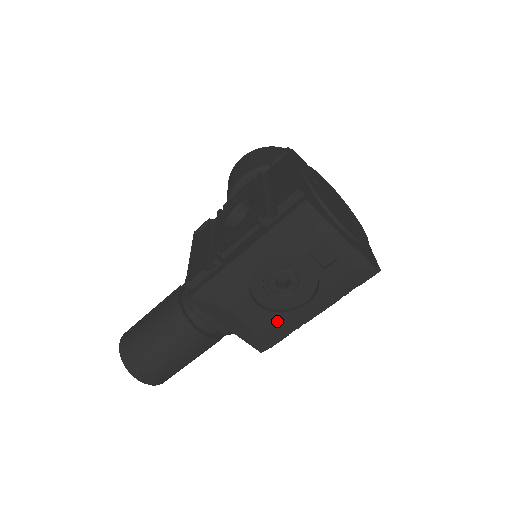
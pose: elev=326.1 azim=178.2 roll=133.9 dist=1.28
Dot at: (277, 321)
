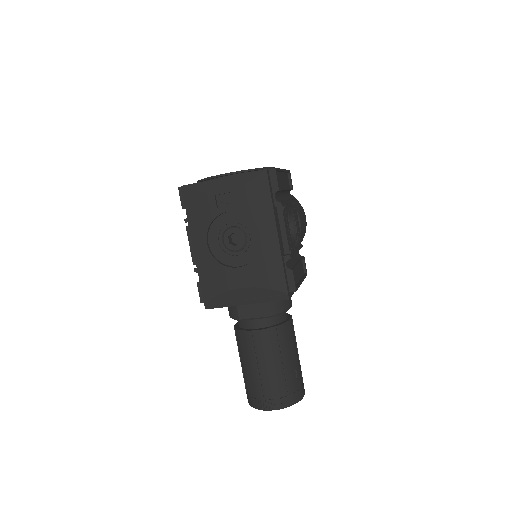
Dot at: (262, 265)
